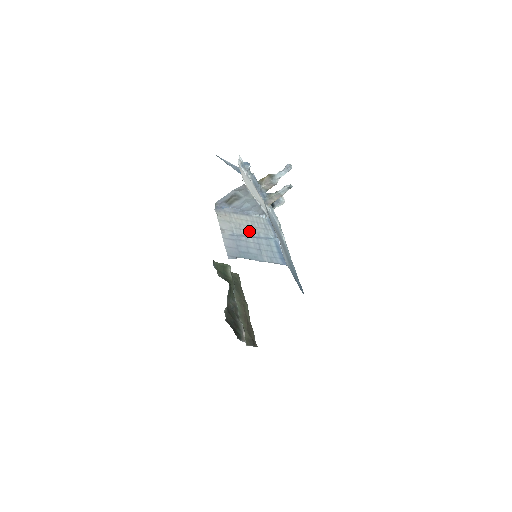
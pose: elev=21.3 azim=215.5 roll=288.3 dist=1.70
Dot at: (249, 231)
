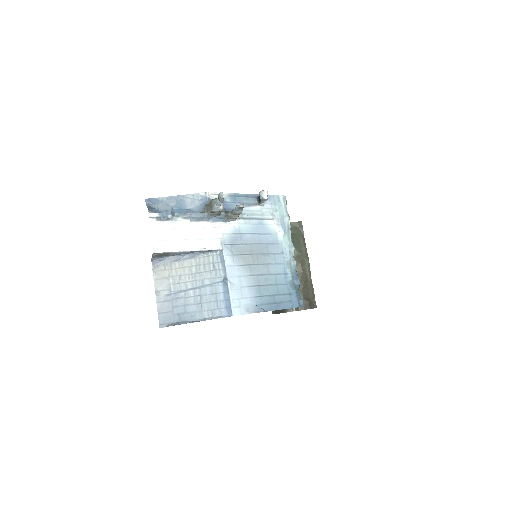
Dot at: (190, 282)
